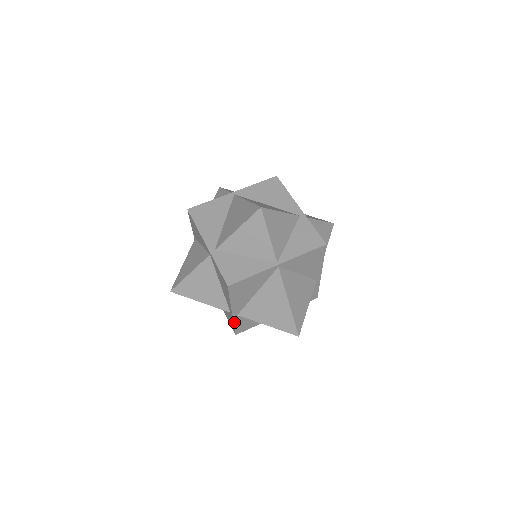
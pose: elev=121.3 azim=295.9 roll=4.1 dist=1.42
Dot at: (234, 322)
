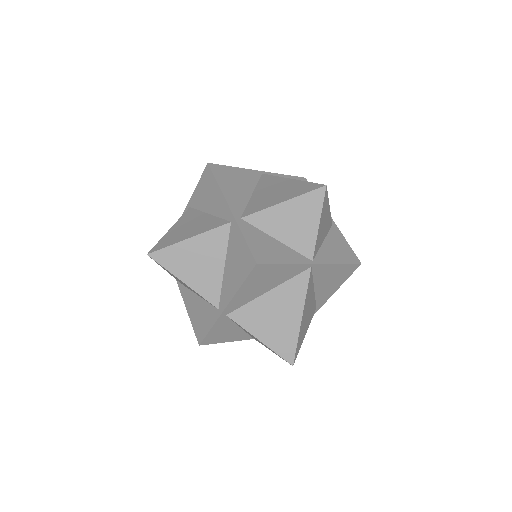
Dot at: (214, 324)
